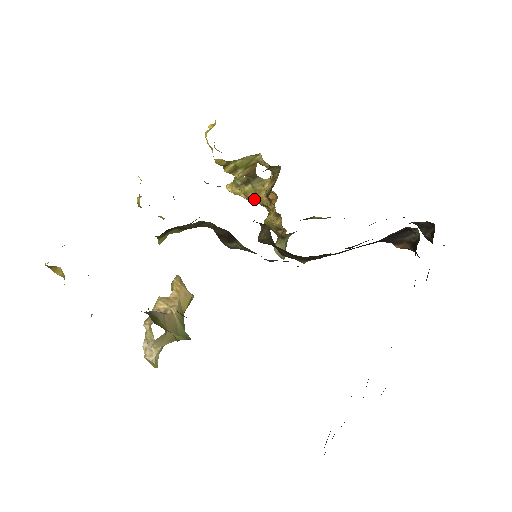
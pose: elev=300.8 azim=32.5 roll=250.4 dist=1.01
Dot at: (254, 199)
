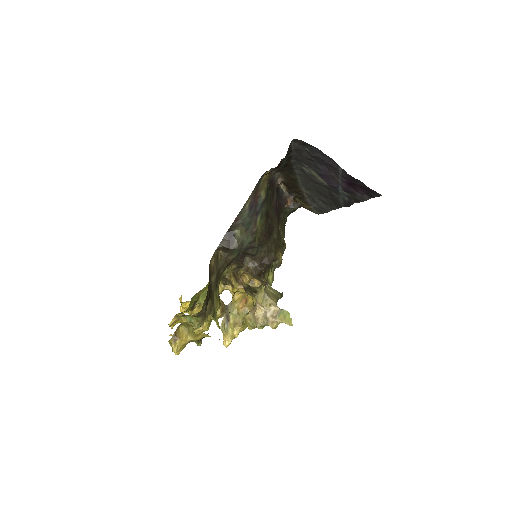
Dot at: (241, 320)
